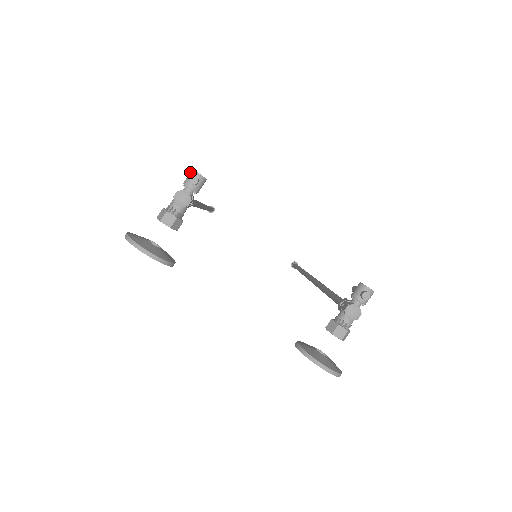
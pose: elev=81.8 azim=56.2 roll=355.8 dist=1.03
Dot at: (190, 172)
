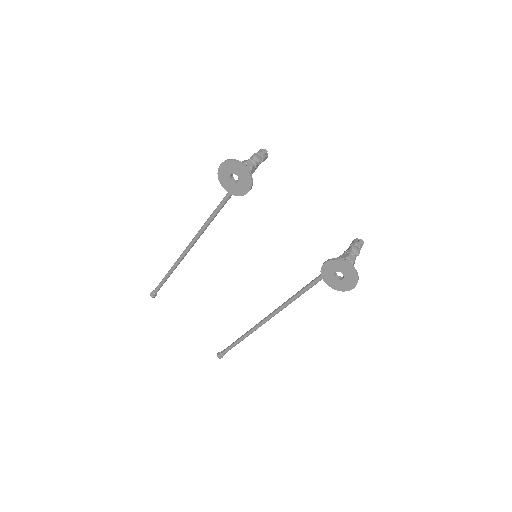
Dot at: (259, 150)
